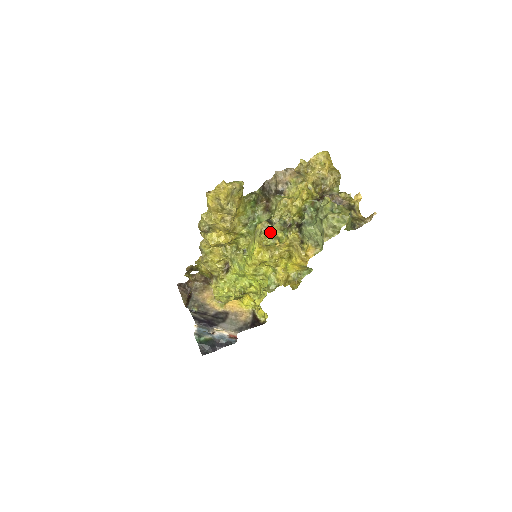
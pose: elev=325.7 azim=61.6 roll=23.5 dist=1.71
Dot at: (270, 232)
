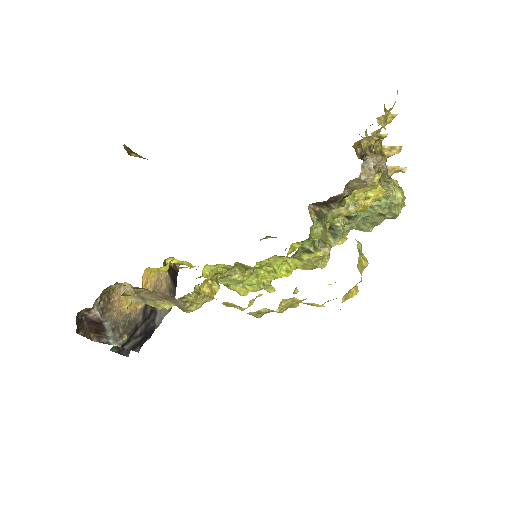
Dot at: occluded
